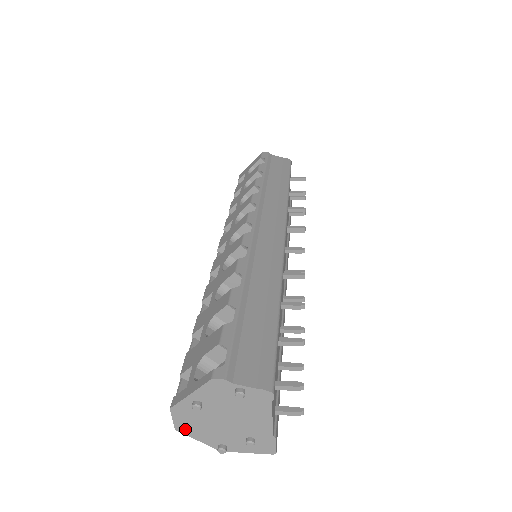
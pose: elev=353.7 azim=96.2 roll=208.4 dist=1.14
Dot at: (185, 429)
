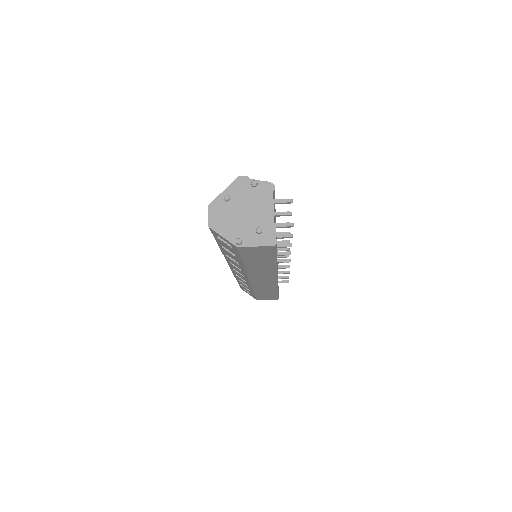
Dot at: (215, 225)
